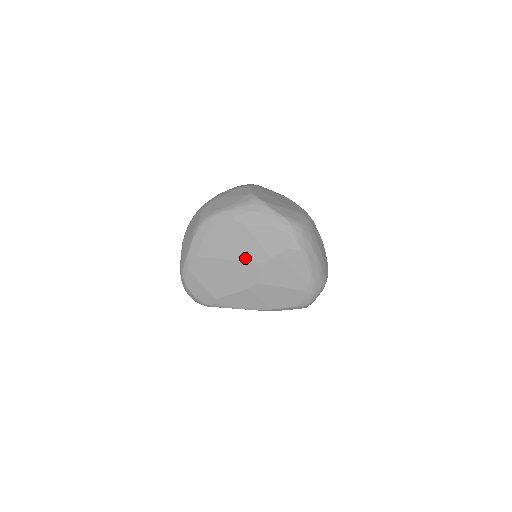
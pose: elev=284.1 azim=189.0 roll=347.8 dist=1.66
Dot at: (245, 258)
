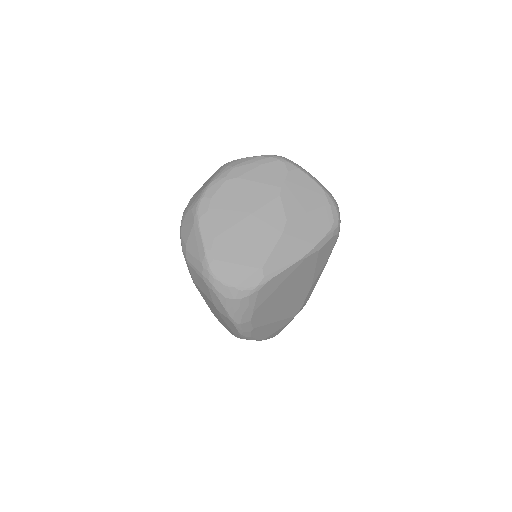
Dot at: (260, 204)
